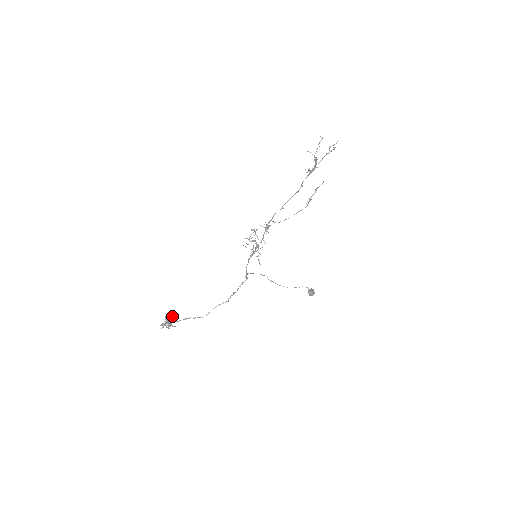
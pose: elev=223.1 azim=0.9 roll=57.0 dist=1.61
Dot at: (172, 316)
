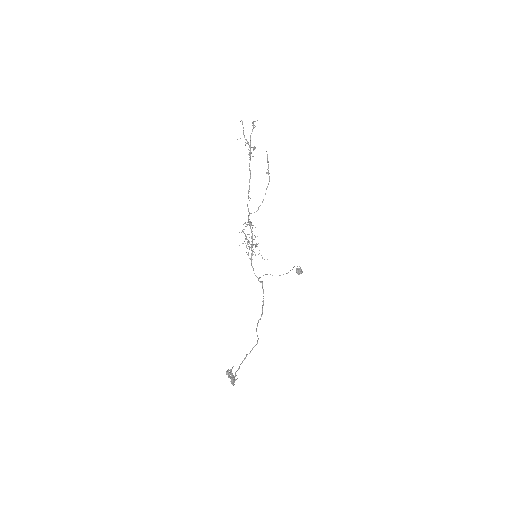
Dot at: occluded
